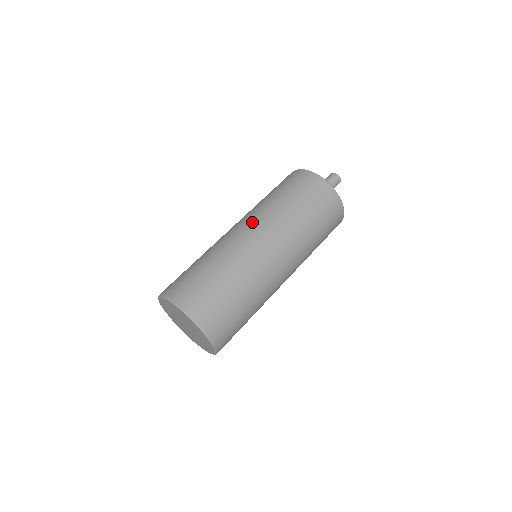
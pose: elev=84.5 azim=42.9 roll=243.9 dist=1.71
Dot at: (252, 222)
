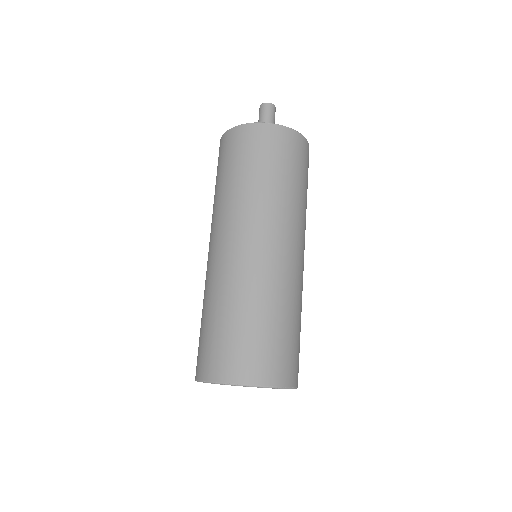
Dot at: (218, 232)
